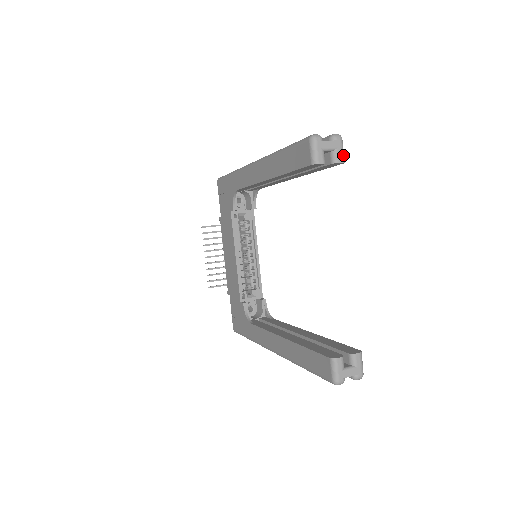
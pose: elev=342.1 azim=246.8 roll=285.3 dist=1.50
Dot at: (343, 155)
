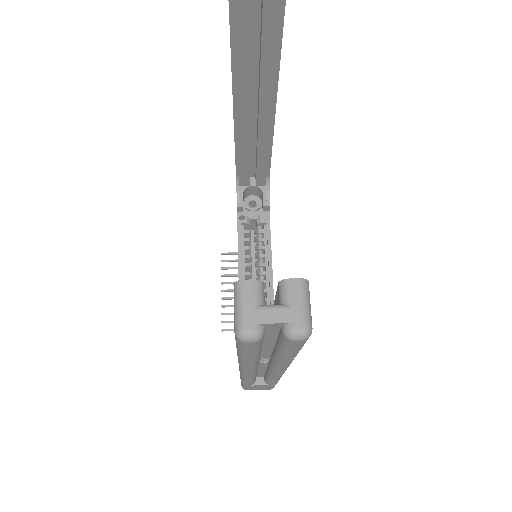
Dot at: out of frame
